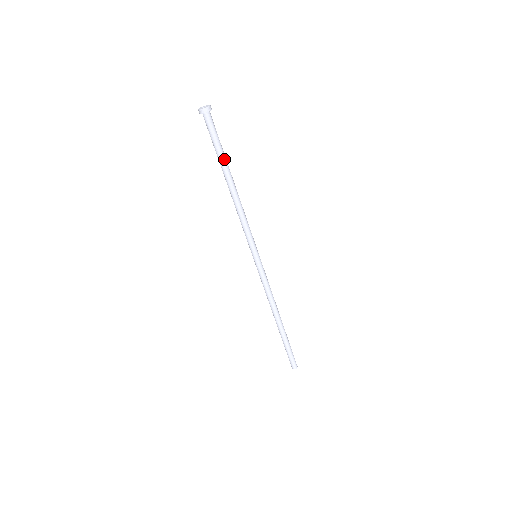
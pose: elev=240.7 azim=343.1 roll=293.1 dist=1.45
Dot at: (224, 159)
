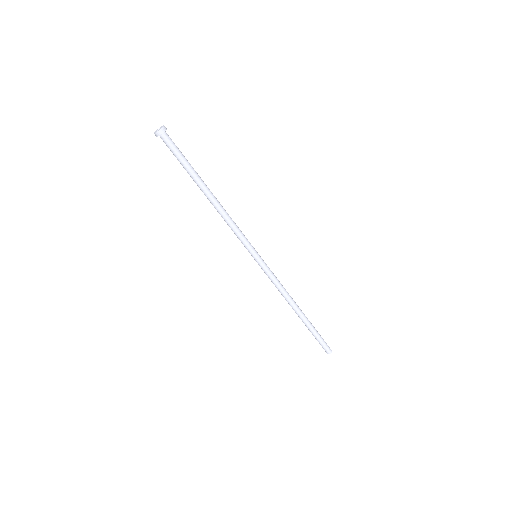
Dot at: (192, 175)
